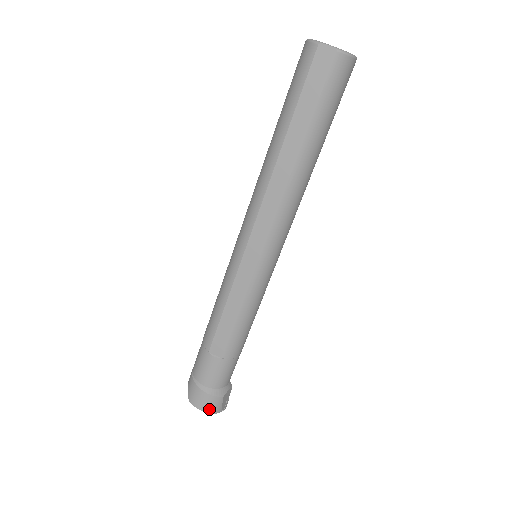
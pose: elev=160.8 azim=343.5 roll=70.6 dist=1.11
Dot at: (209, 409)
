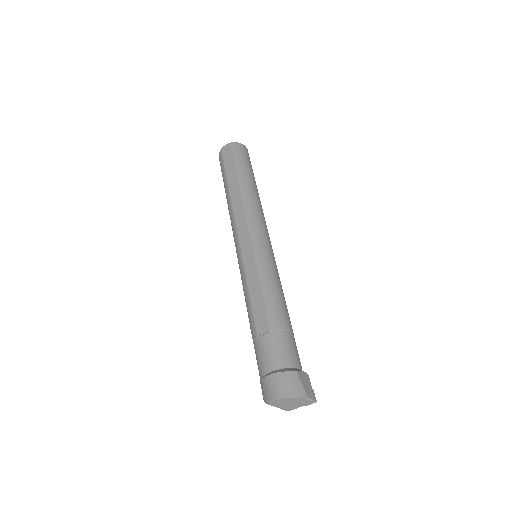
Dot at: (289, 392)
